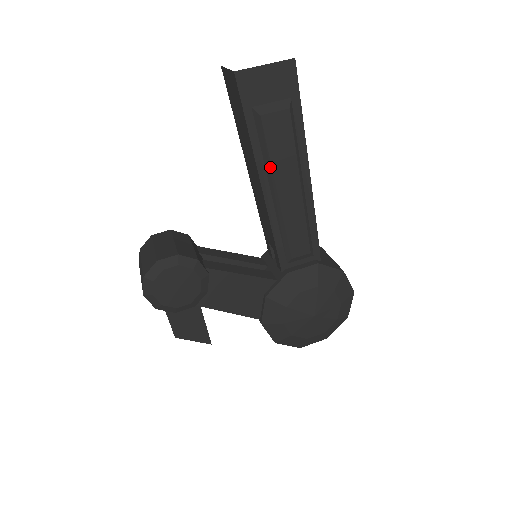
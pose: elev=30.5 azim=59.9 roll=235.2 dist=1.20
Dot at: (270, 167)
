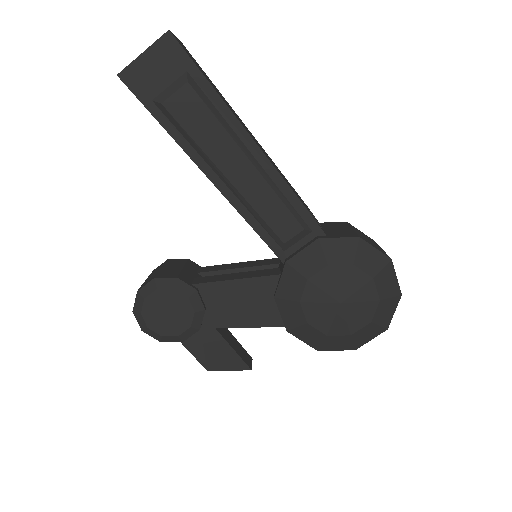
Dot at: (202, 152)
